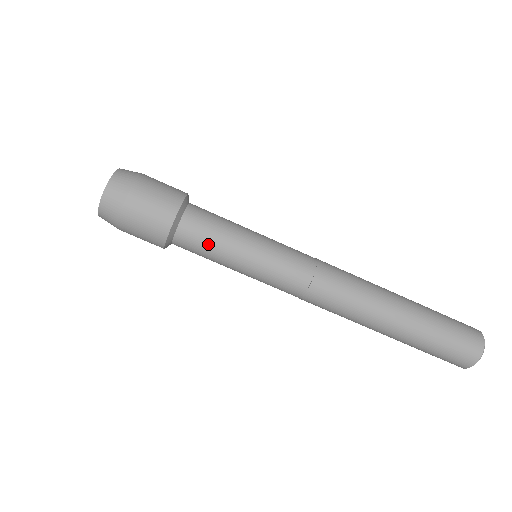
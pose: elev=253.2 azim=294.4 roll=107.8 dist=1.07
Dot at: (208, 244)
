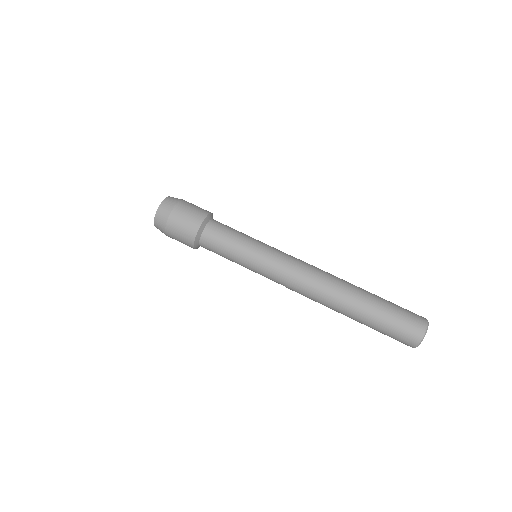
Dot at: (224, 240)
